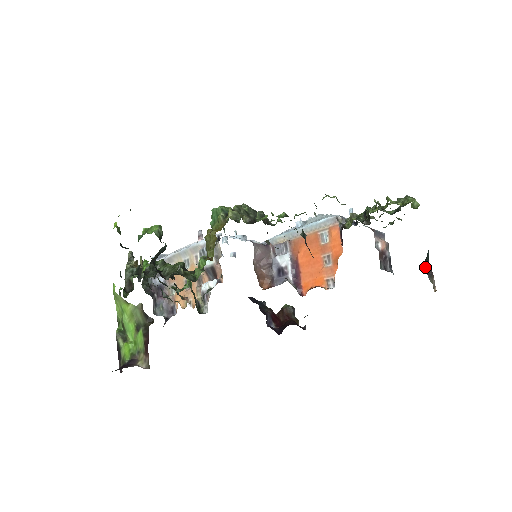
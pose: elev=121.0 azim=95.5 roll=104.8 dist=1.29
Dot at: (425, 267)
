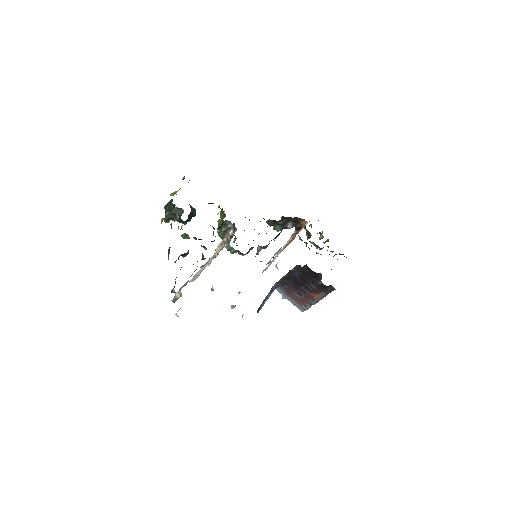
Dot at: occluded
